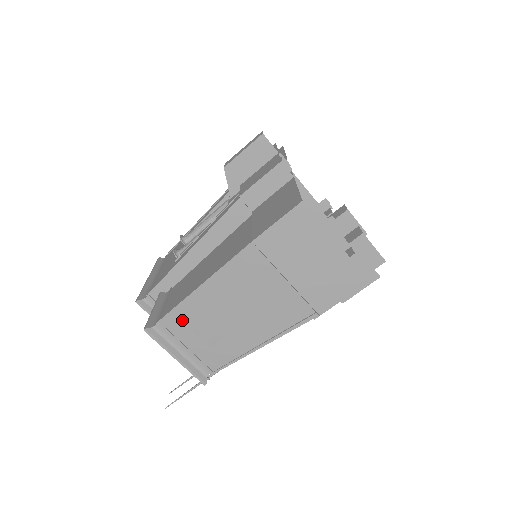
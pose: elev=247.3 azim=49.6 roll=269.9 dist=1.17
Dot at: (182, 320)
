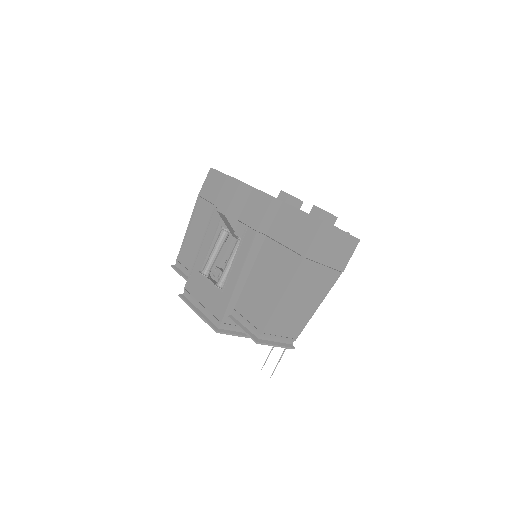
Dot at: (274, 323)
